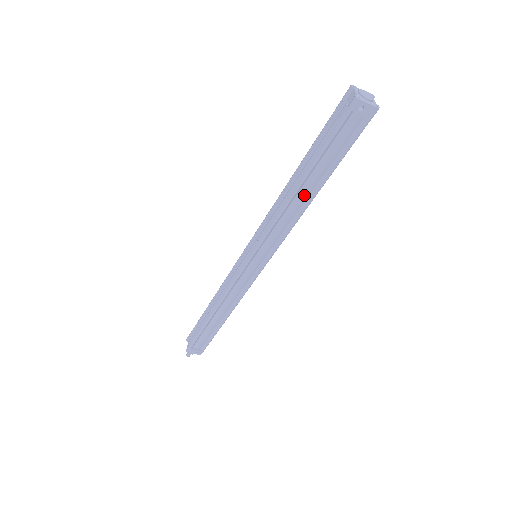
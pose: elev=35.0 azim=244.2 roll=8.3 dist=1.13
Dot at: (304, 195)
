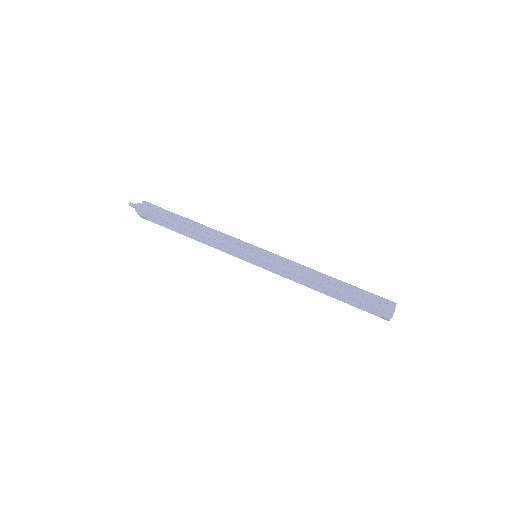
Dot at: occluded
